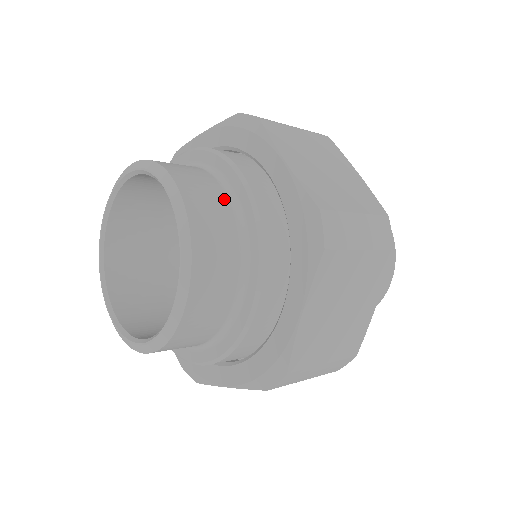
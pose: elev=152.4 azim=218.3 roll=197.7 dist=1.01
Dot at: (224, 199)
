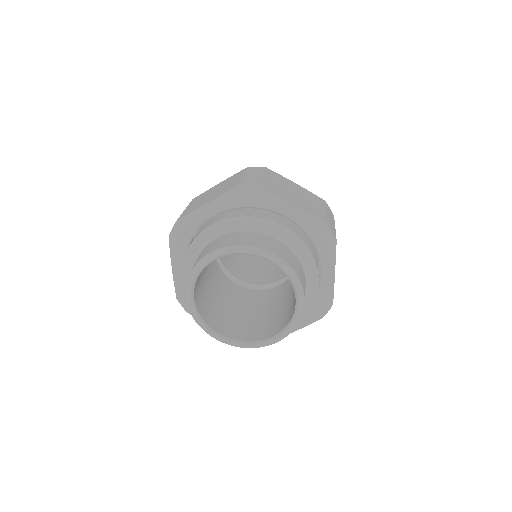
Dot at: (280, 243)
